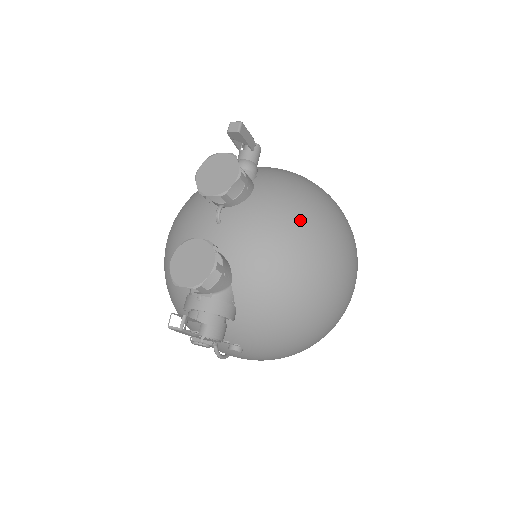
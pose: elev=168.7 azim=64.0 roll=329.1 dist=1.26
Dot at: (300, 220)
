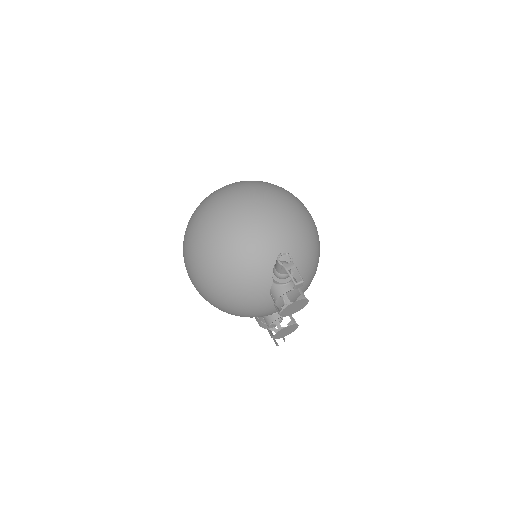
Dot at: (316, 269)
